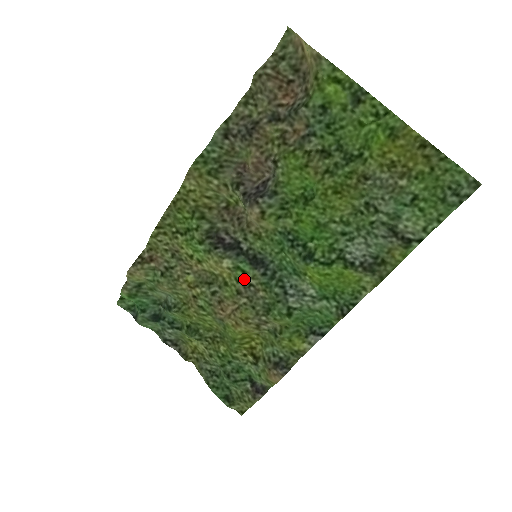
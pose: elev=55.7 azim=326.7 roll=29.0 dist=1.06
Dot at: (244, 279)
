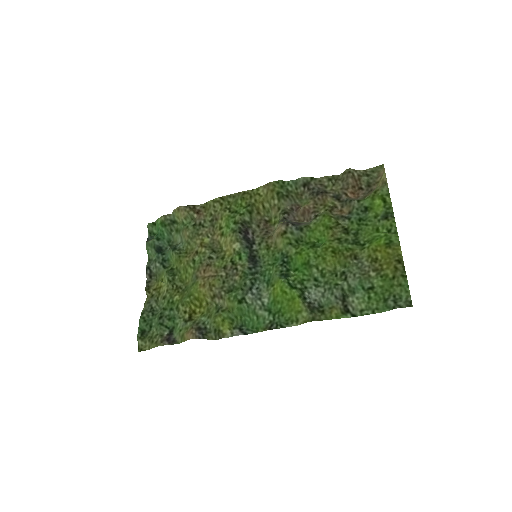
Dot at: (236, 263)
